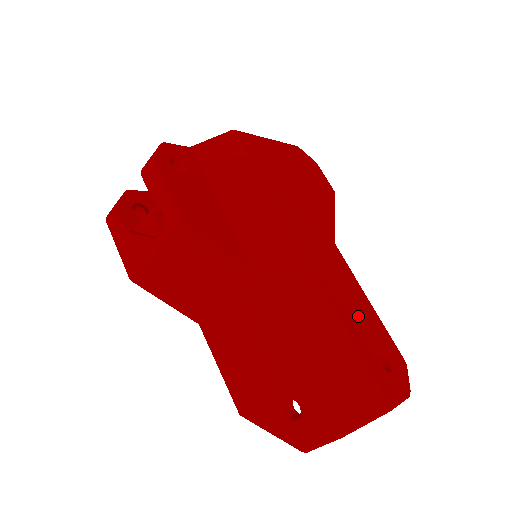
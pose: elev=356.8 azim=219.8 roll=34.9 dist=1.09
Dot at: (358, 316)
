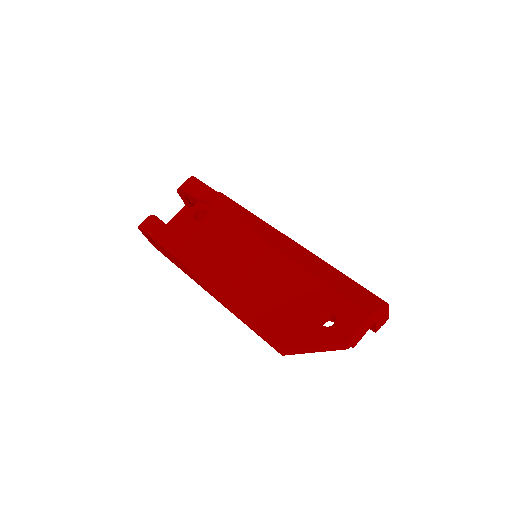
Dot at: occluded
